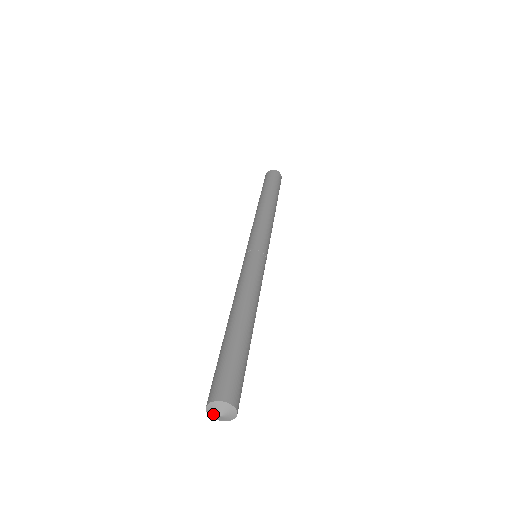
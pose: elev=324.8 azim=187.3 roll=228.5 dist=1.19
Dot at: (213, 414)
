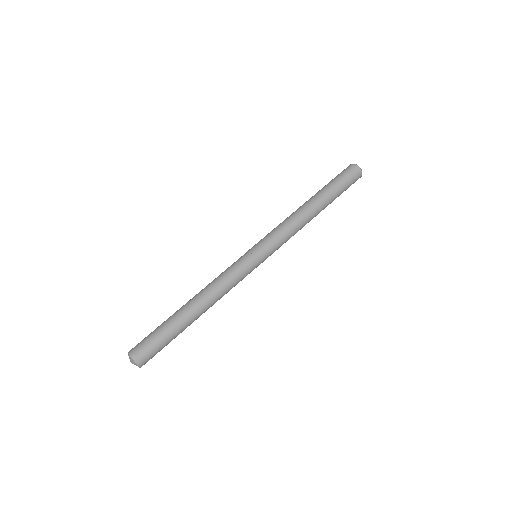
Dot at: occluded
